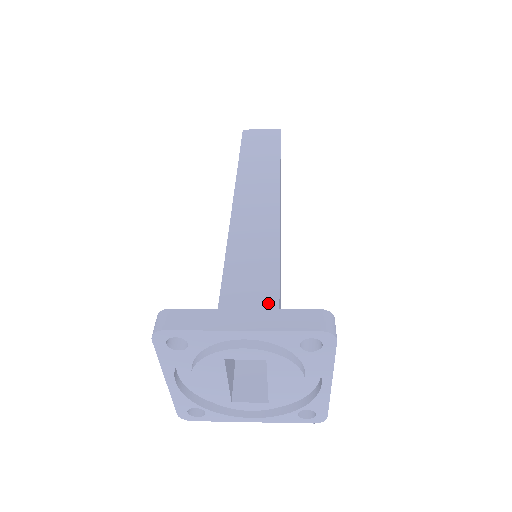
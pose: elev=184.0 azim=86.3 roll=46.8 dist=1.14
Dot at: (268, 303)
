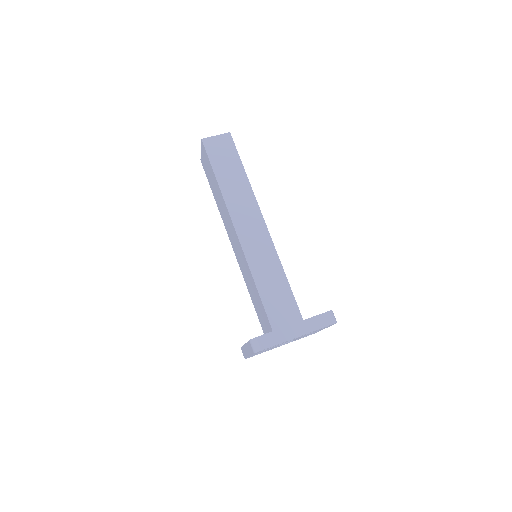
Dot at: (291, 303)
